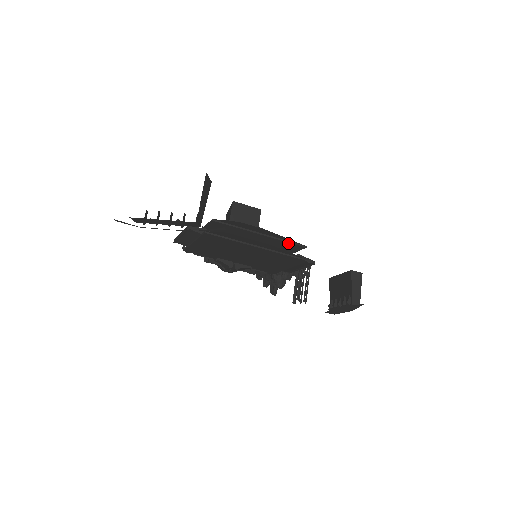
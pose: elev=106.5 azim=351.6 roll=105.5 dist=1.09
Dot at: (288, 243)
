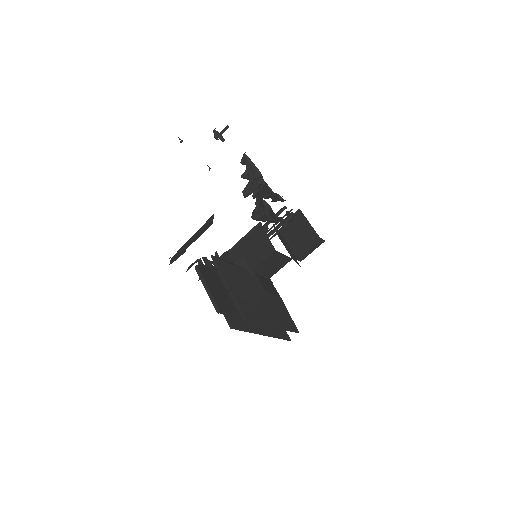
Dot at: (288, 329)
